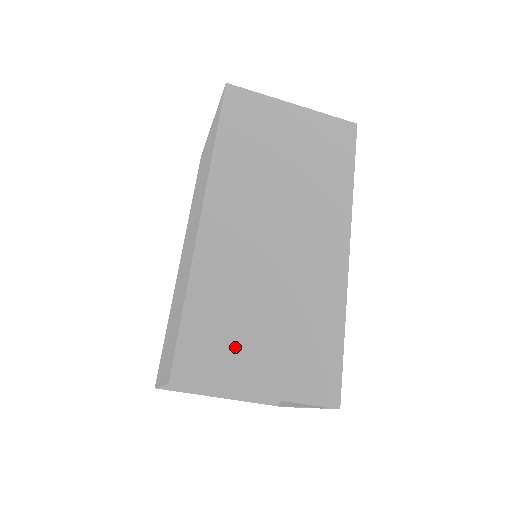
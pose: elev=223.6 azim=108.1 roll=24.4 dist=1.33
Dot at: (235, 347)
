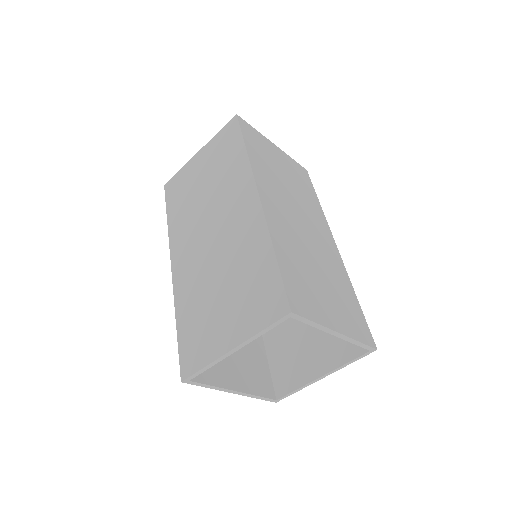
Dot at: (314, 294)
